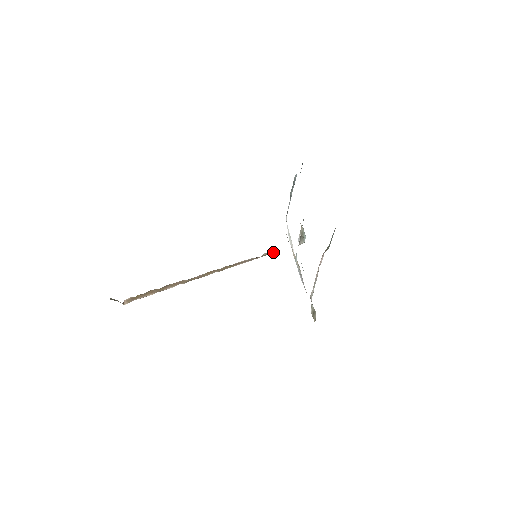
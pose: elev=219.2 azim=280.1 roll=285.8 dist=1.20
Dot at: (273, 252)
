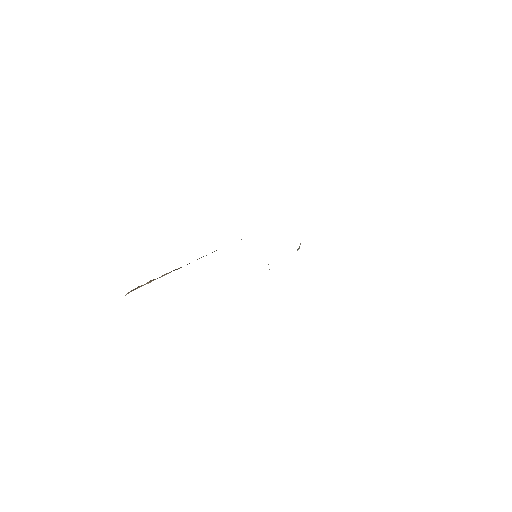
Dot at: occluded
